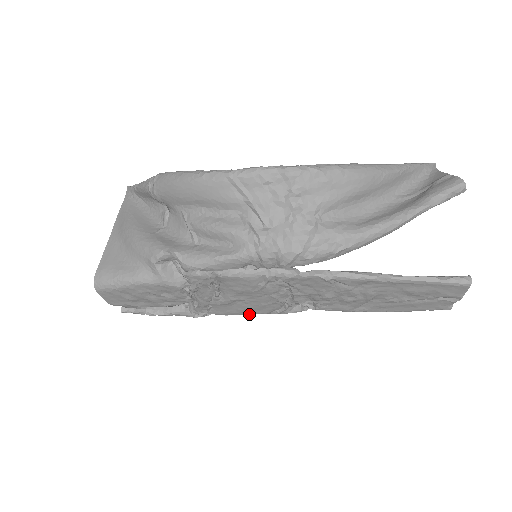
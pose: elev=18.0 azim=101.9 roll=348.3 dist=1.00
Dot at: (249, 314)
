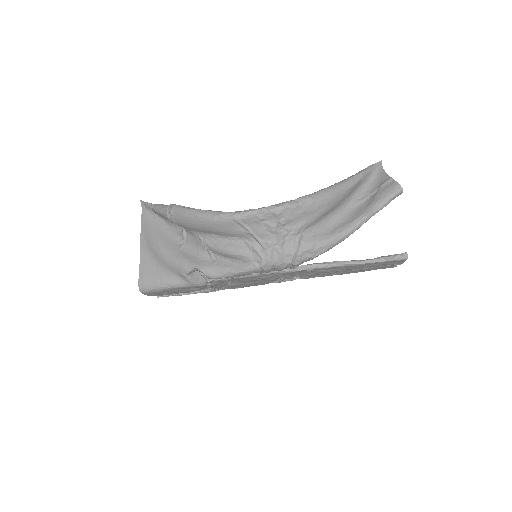
Dot at: occluded
